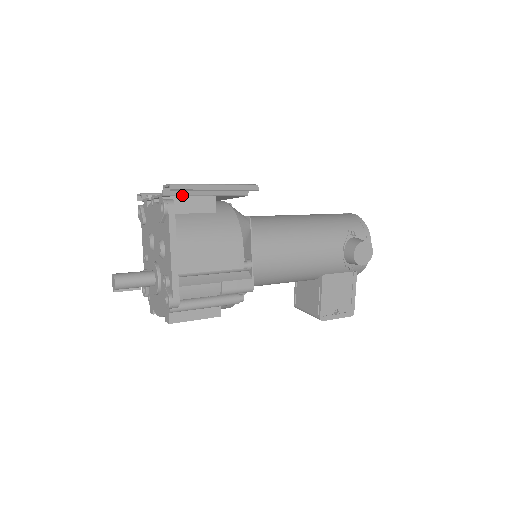
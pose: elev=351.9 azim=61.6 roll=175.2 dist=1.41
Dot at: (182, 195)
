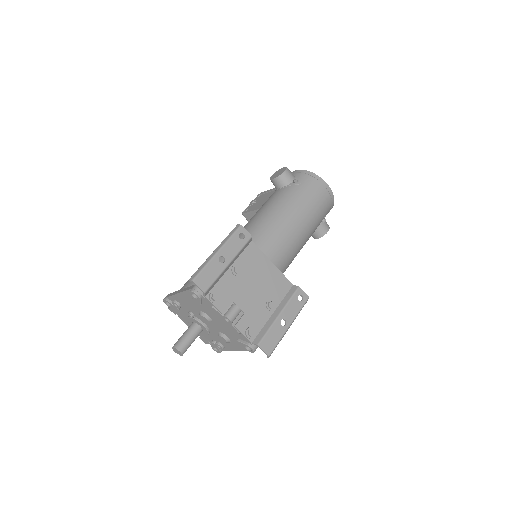
Dot at: (261, 331)
